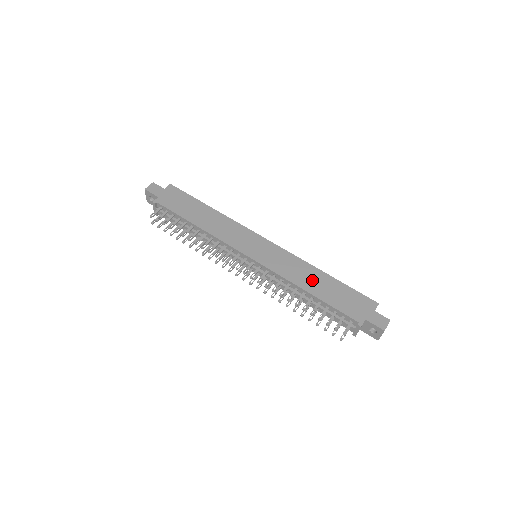
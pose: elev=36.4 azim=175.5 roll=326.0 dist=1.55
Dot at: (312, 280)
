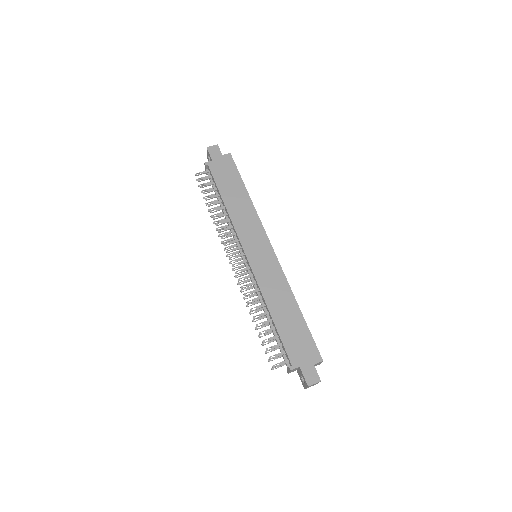
Dot at: (282, 305)
